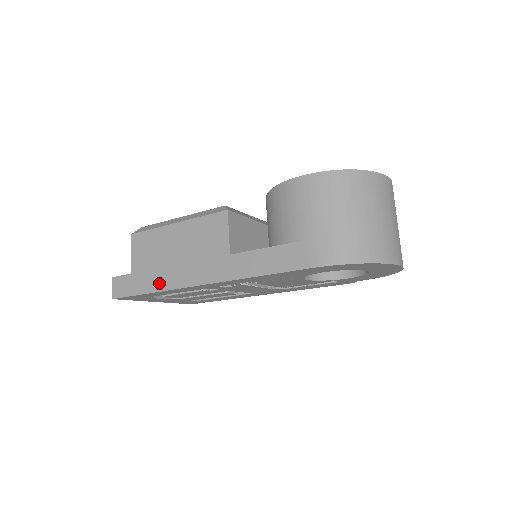
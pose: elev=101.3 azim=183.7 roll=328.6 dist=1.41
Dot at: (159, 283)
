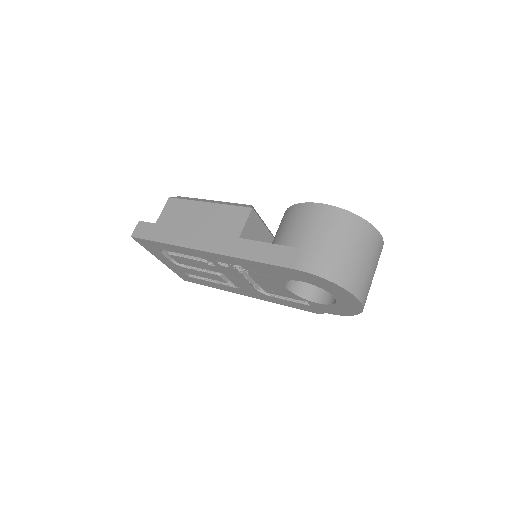
Dot at: (174, 238)
